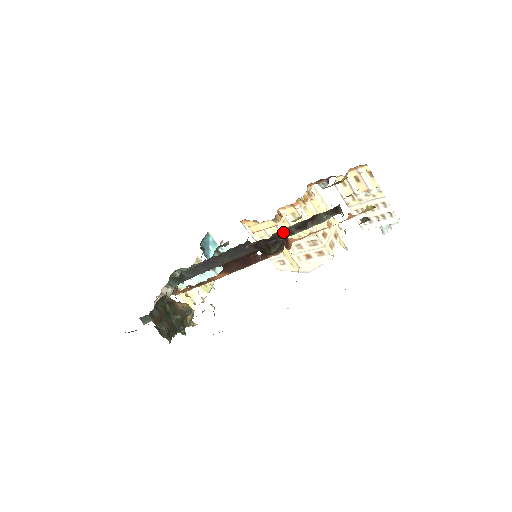
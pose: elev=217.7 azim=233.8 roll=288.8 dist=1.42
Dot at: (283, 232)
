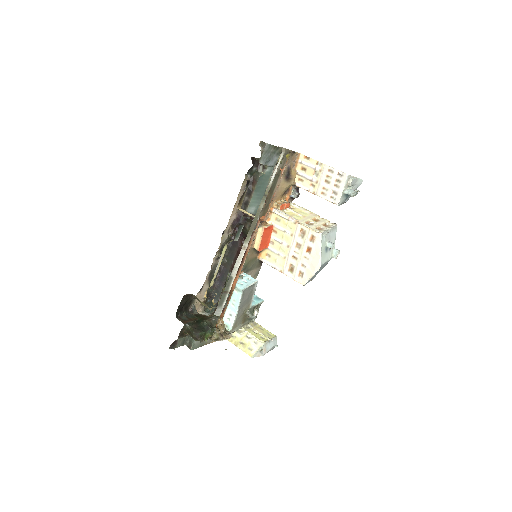
Dot at: (242, 205)
